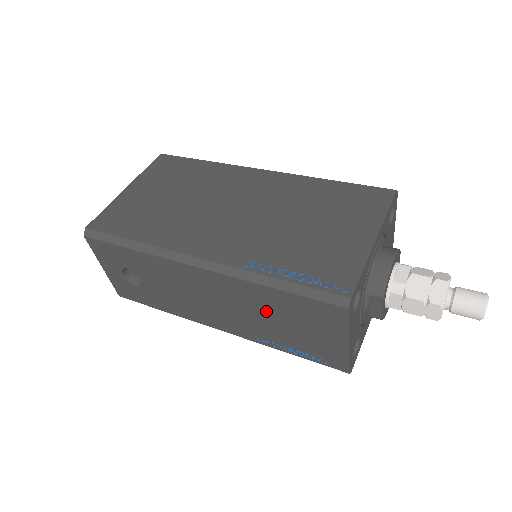
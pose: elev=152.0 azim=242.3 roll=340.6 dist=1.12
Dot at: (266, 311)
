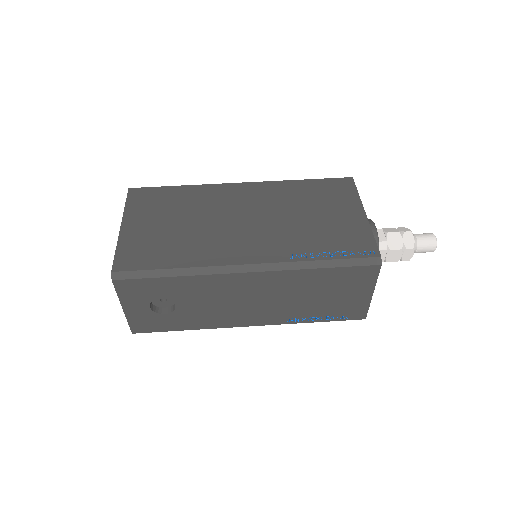
Dot at: (306, 291)
